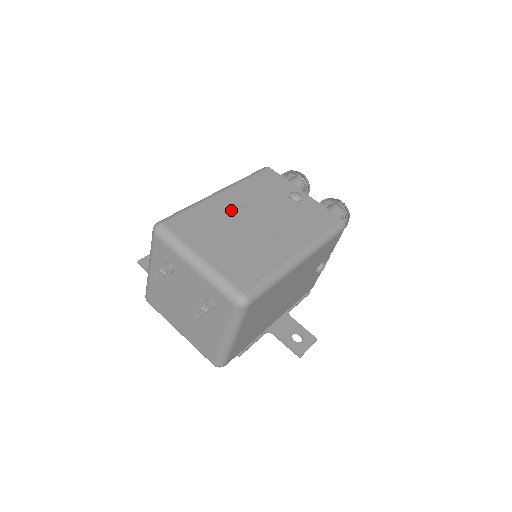
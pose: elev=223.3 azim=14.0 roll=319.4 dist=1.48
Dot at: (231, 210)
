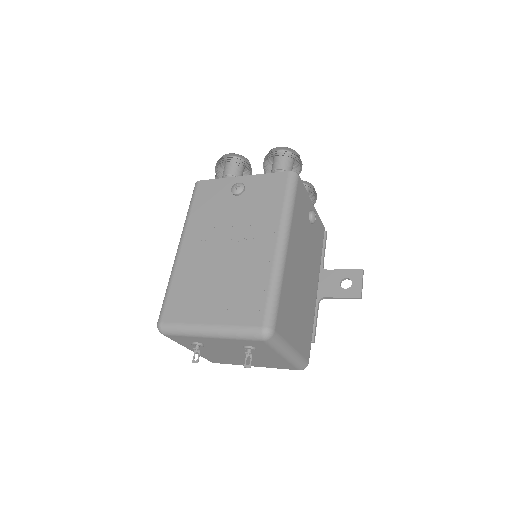
Dot at: (199, 257)
